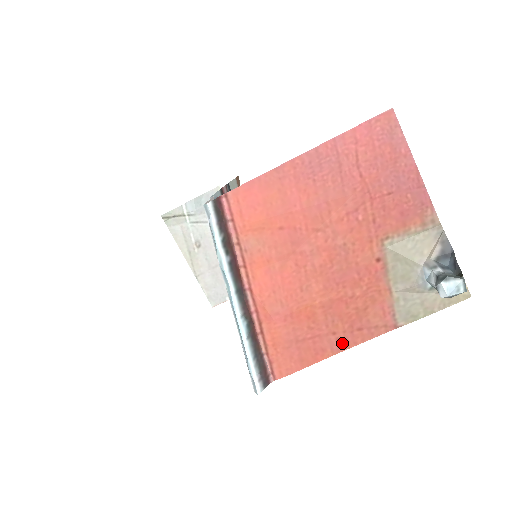
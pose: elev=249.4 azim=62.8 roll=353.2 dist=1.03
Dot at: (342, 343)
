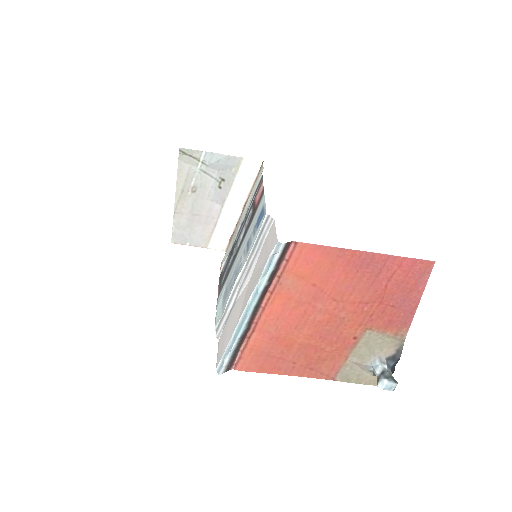
Dot at: (294, 371)
